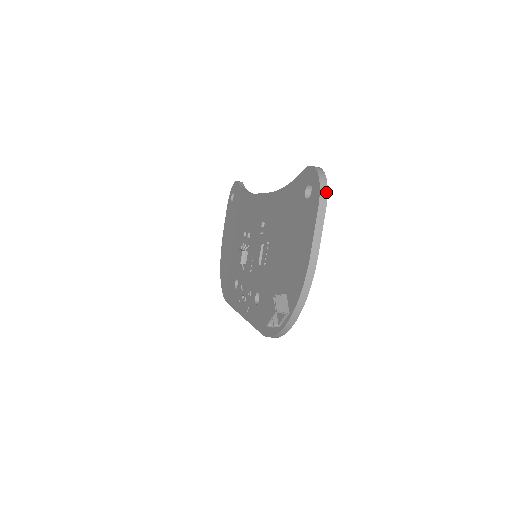
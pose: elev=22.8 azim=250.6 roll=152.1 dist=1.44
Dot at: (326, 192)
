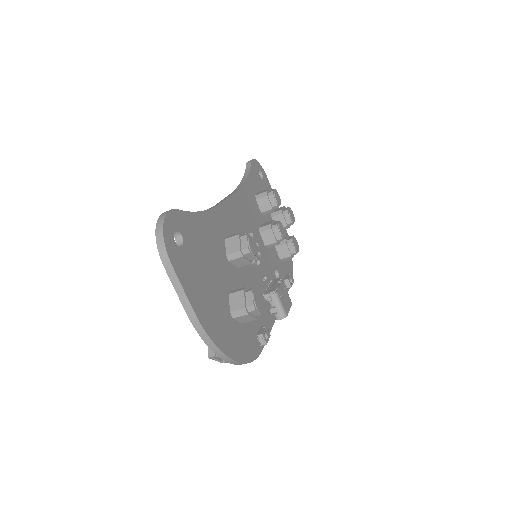
Dot at: (164, 249)
